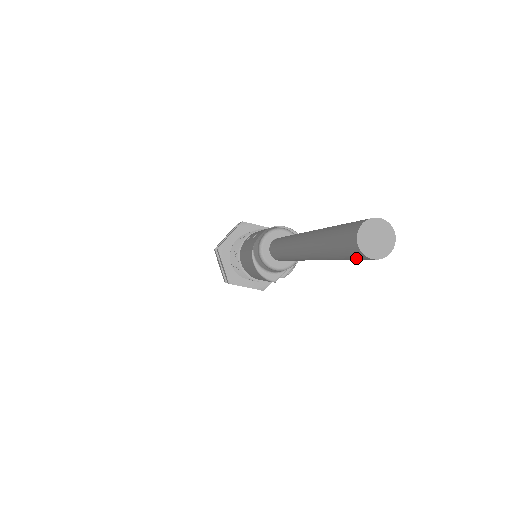
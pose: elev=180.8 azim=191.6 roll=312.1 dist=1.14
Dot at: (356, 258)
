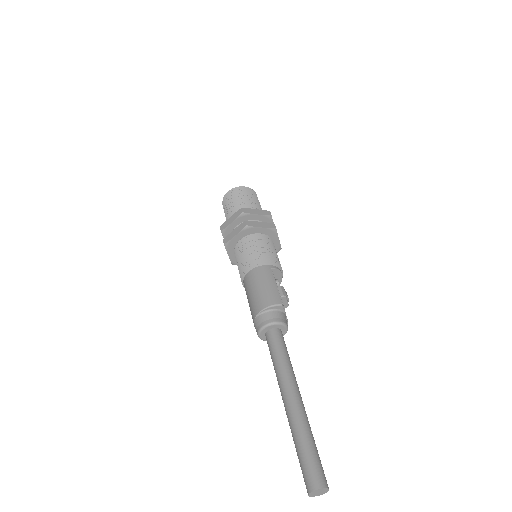
Dot at: occluded
